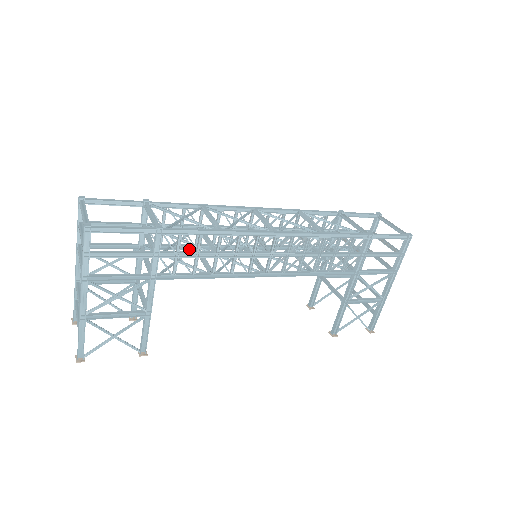
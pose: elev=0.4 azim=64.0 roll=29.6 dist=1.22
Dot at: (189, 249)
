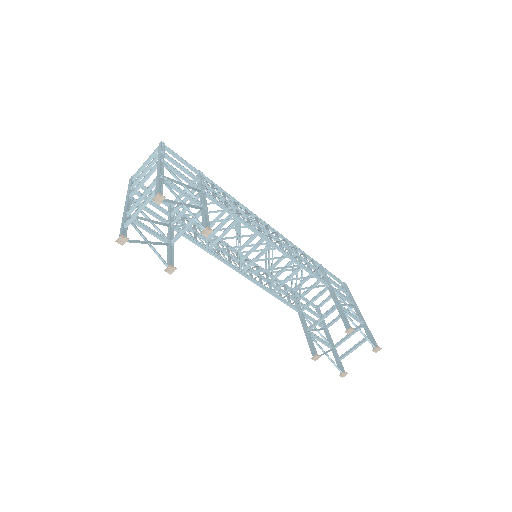
Dot at: (206, 242)
